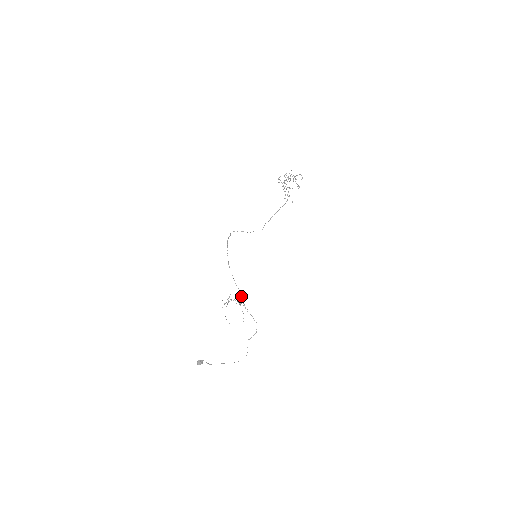
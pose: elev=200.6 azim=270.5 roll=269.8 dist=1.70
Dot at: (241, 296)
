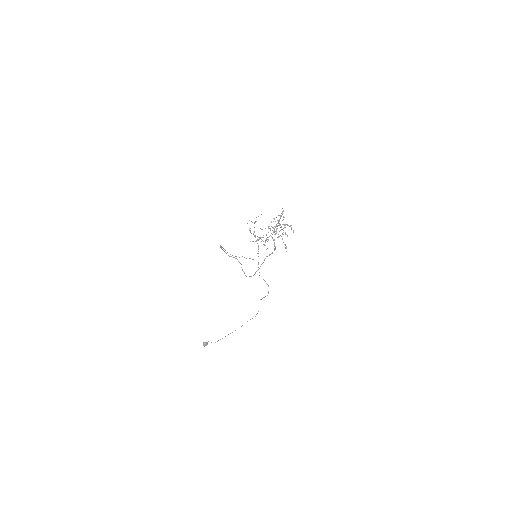
Dot at: (253, 259)
